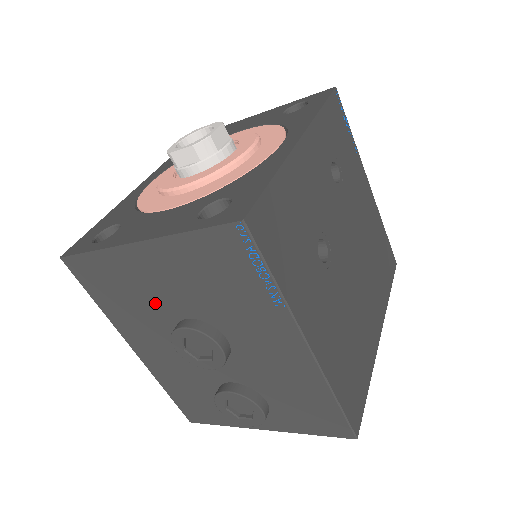
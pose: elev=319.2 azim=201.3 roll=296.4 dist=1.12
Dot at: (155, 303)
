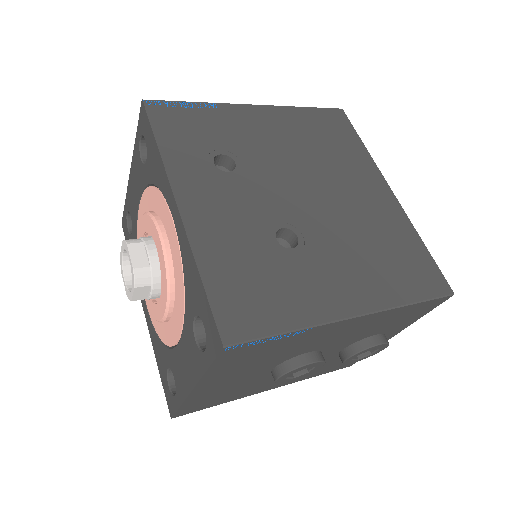
Dot at: (246, 382)
